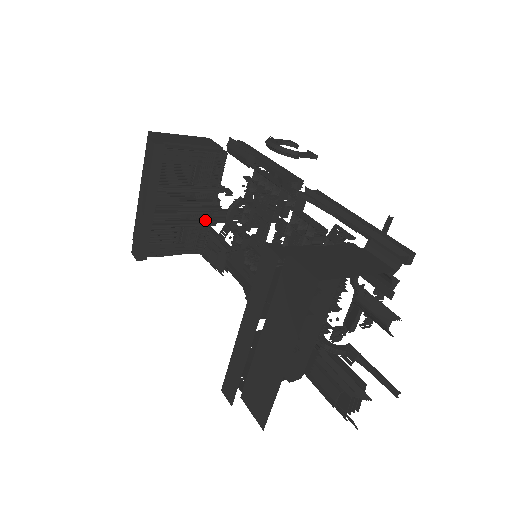
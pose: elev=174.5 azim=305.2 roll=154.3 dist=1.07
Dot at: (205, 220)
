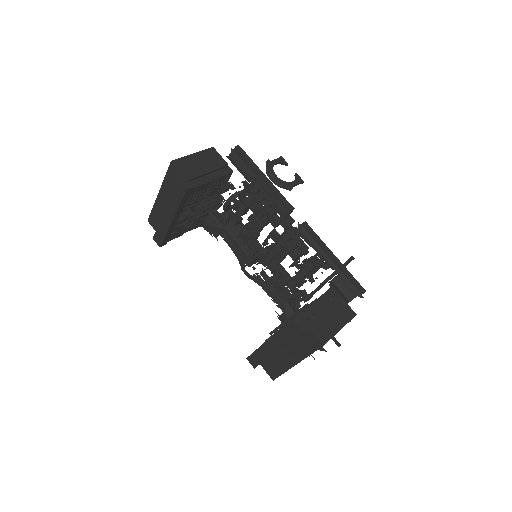
Dot at: (208, 210)
